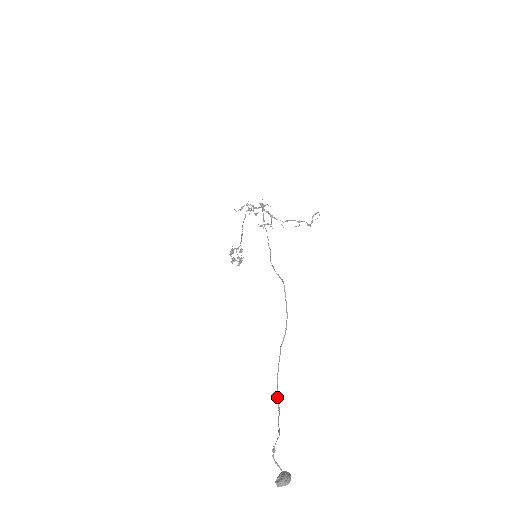
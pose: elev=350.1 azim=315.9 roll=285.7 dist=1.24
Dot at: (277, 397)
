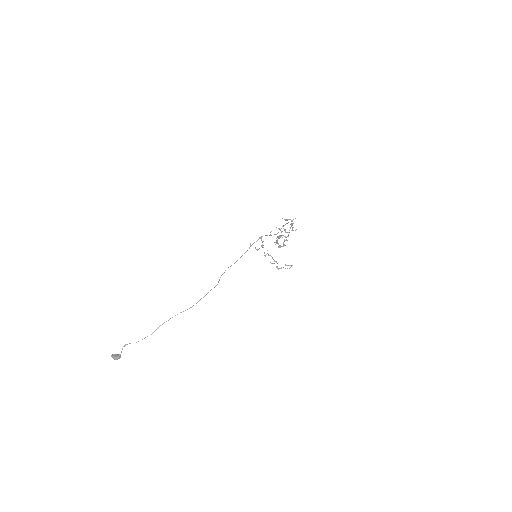
Dot at: (156, 329)
